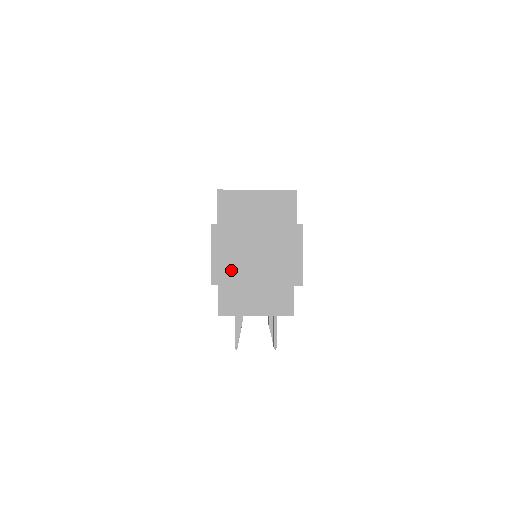
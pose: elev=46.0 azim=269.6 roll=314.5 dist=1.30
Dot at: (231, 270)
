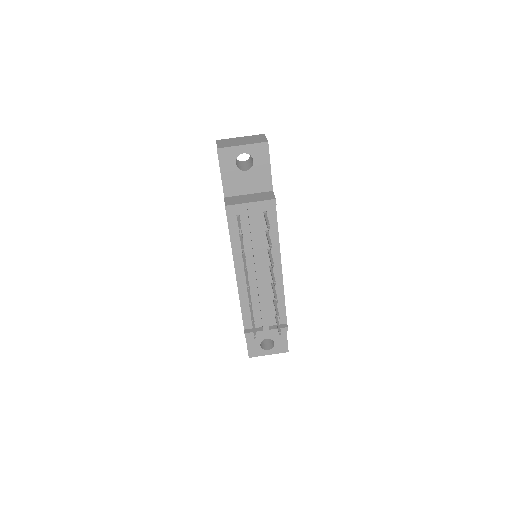
Dot at: (228, 145)
